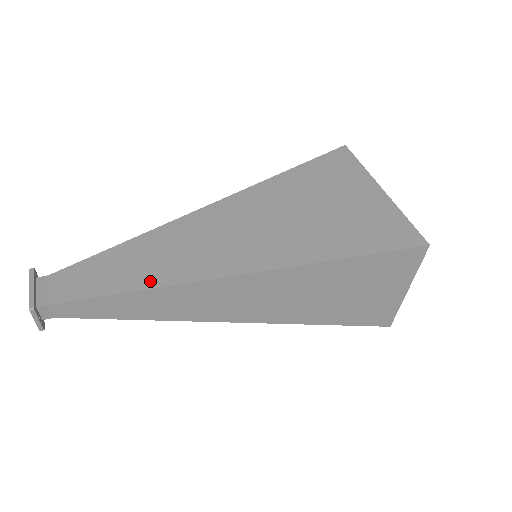
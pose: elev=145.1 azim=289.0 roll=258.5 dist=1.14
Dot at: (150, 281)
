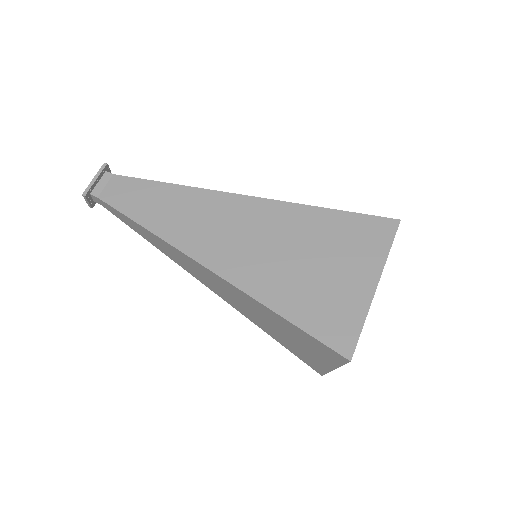
Dot at: (159, 228)
